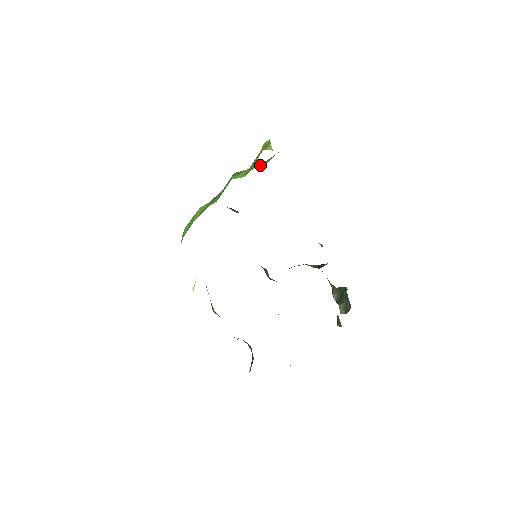
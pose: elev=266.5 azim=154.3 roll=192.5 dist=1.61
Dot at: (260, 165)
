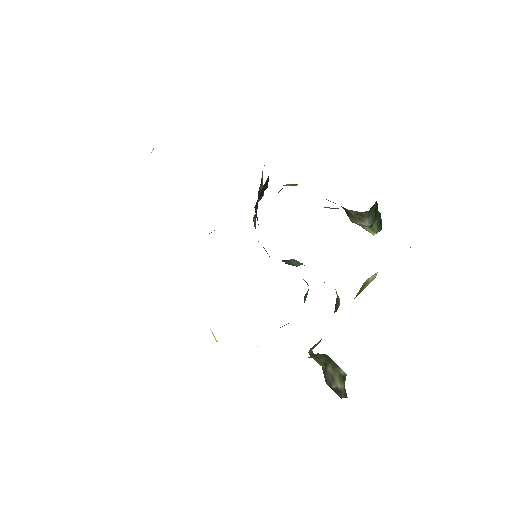
Dot at: occluded
